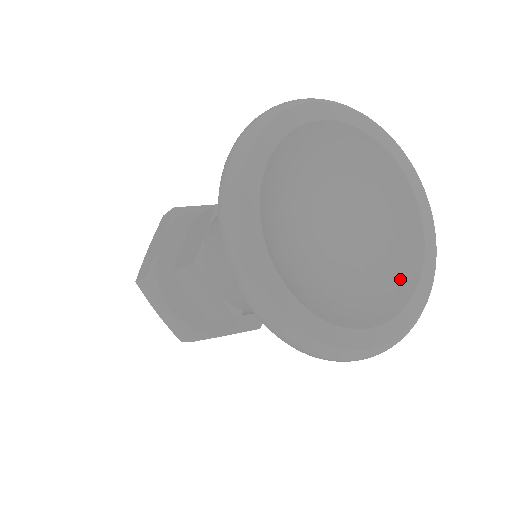
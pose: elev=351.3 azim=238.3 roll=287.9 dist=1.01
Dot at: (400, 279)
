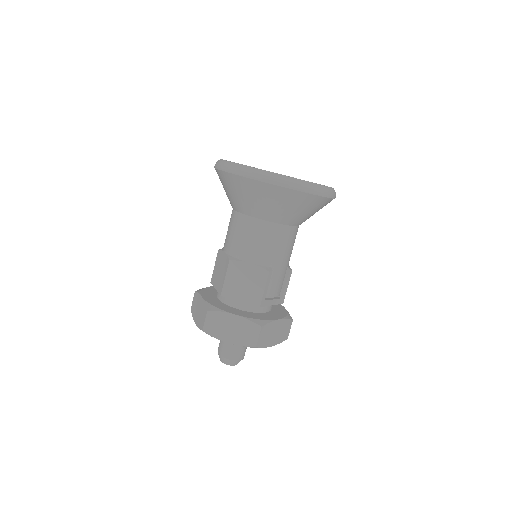
Dot at: occluded
